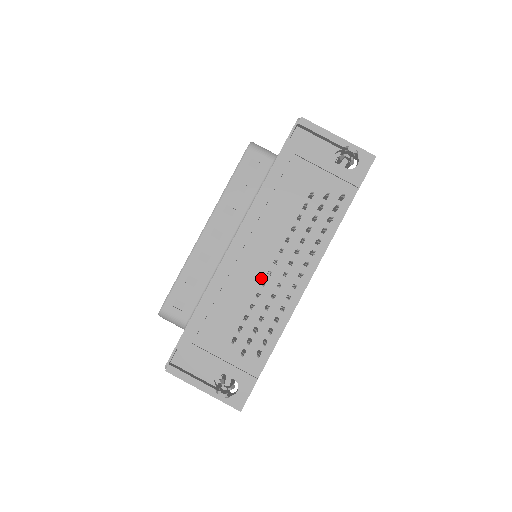
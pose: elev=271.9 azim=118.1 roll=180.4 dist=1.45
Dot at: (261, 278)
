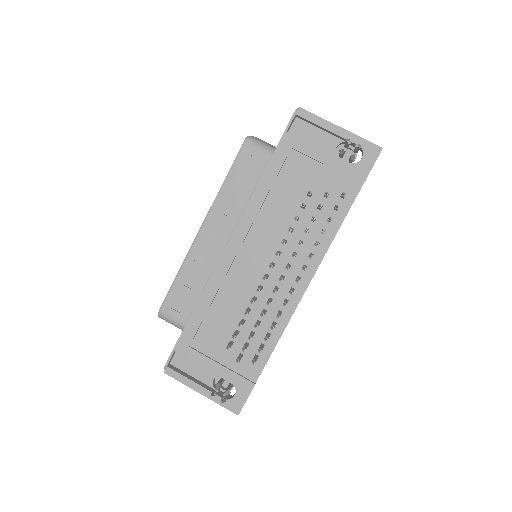
Dot at: (258, 281)
